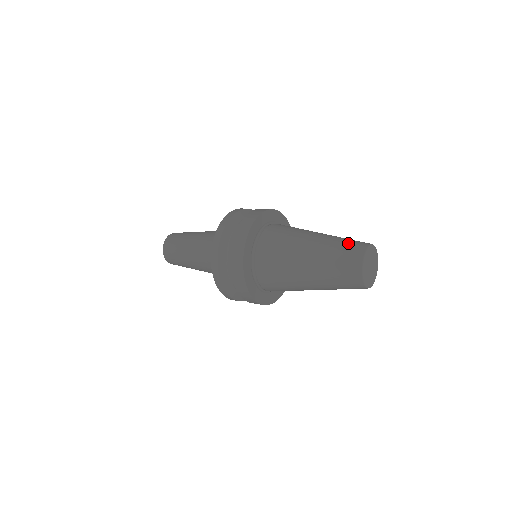
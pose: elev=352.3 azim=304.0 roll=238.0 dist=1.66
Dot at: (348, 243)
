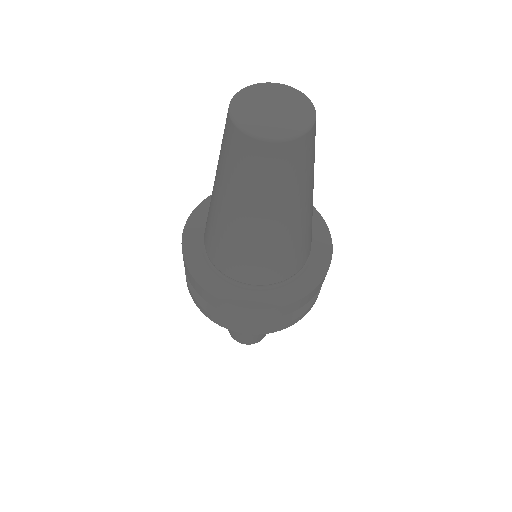
Dot at: occluded
